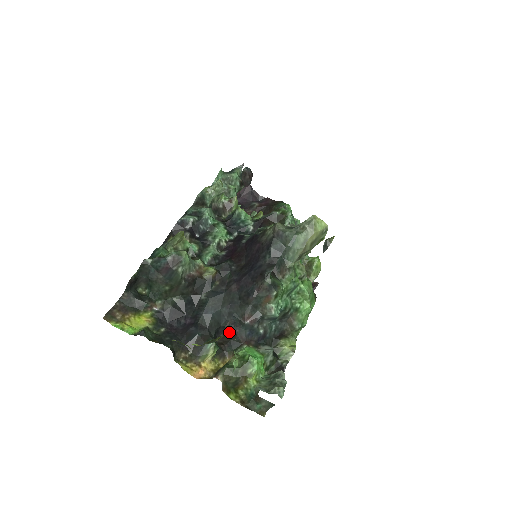
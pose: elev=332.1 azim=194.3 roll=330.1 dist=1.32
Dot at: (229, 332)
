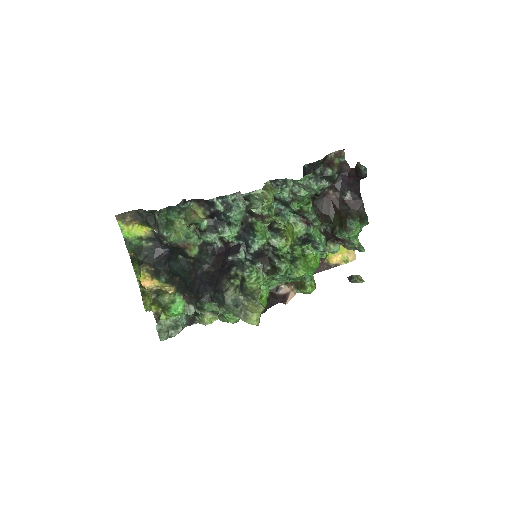
Dot at: occluded
